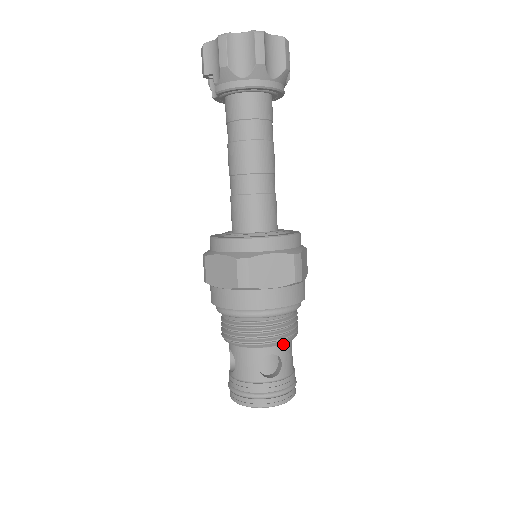
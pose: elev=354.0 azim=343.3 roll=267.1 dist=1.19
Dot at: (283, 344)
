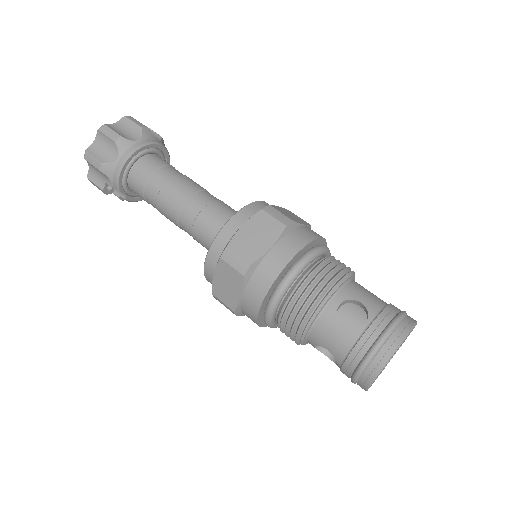
Dot at: (343, 287)
